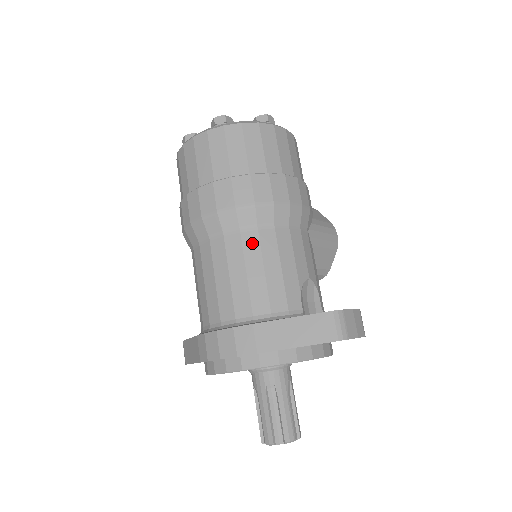
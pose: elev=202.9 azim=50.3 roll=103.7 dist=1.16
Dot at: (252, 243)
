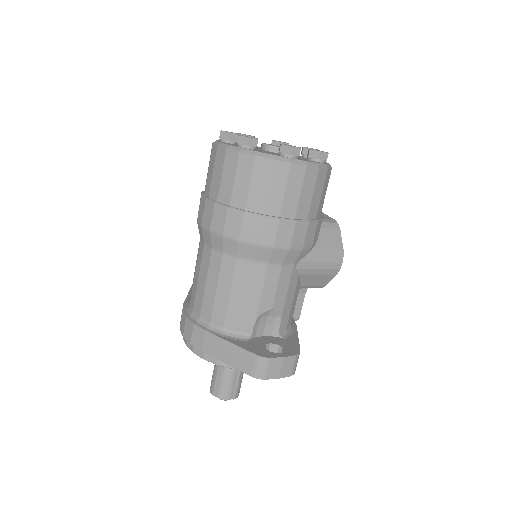
Dot at: (228, 268)
